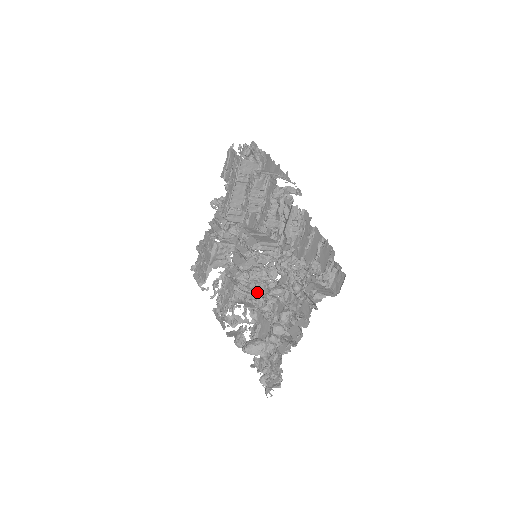
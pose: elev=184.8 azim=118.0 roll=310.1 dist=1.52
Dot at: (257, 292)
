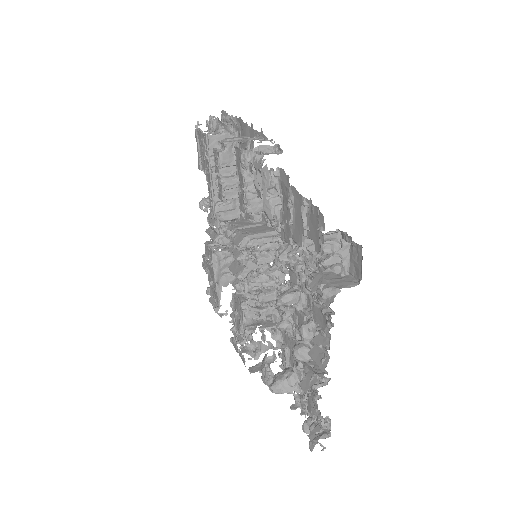
Dot at: (273, 304)
